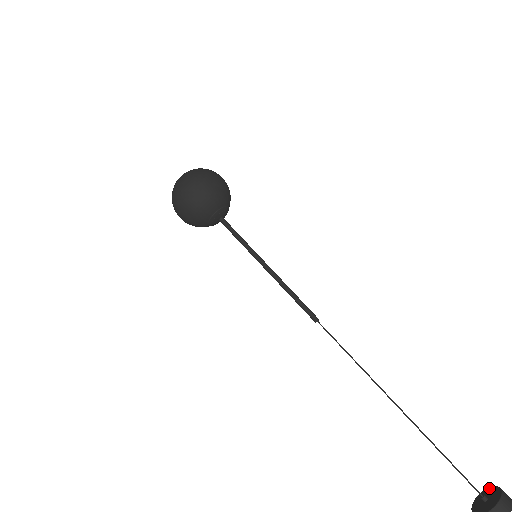
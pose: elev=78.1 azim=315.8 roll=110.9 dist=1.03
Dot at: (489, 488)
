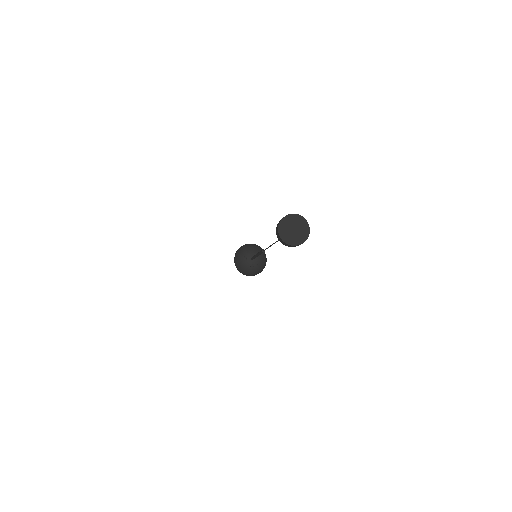
Dot at: occluded
